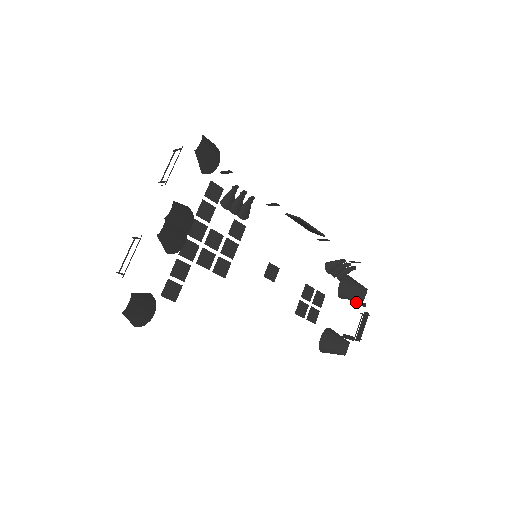
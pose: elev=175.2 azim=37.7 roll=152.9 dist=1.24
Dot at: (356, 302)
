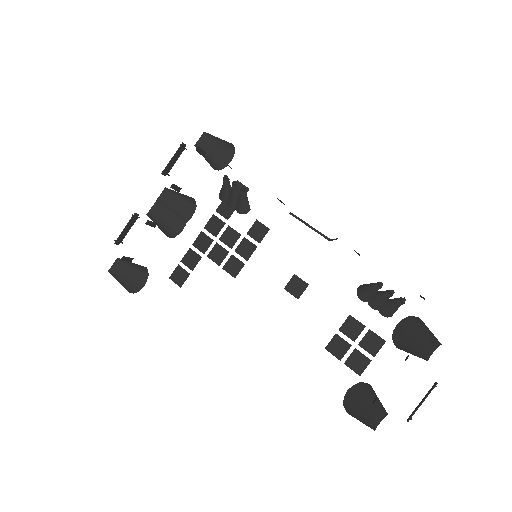
Dot at: occluded
